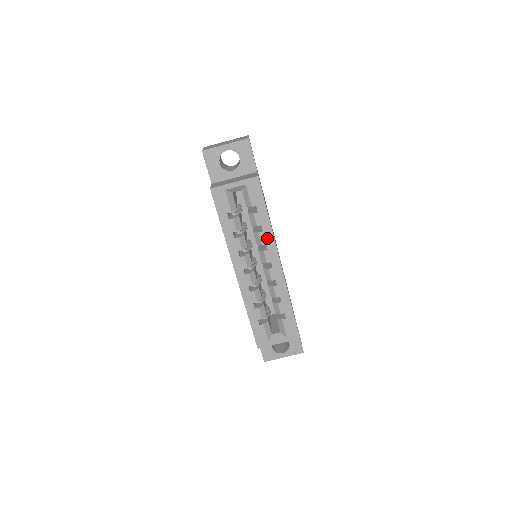
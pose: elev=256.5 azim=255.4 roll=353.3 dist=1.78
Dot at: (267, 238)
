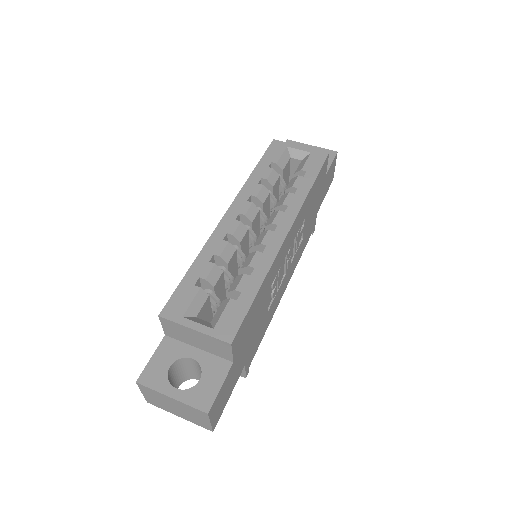
Dot at: (294, 202)
